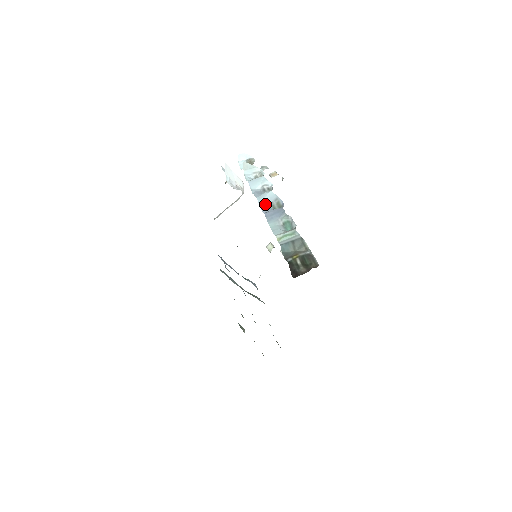
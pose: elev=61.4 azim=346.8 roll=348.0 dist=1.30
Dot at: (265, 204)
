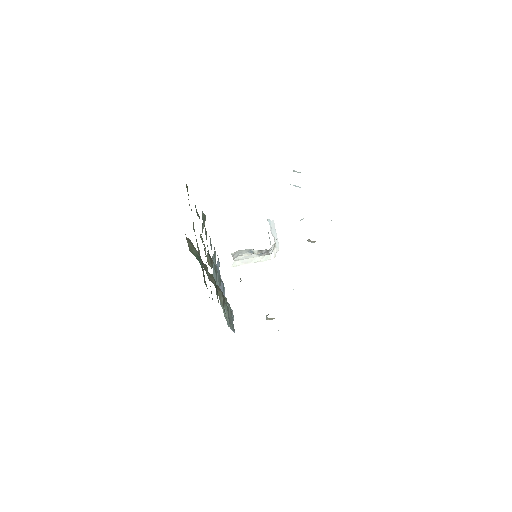
Dot at: occluded
